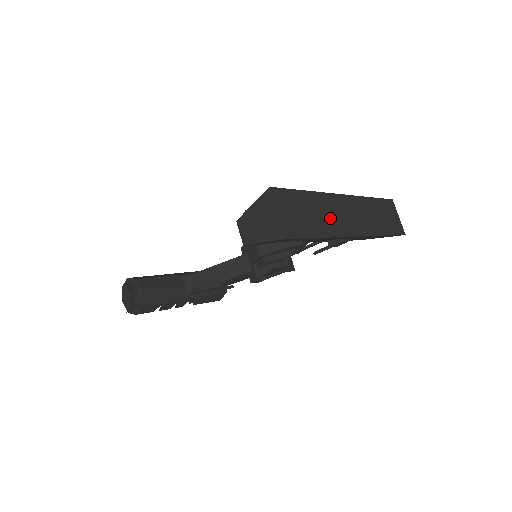
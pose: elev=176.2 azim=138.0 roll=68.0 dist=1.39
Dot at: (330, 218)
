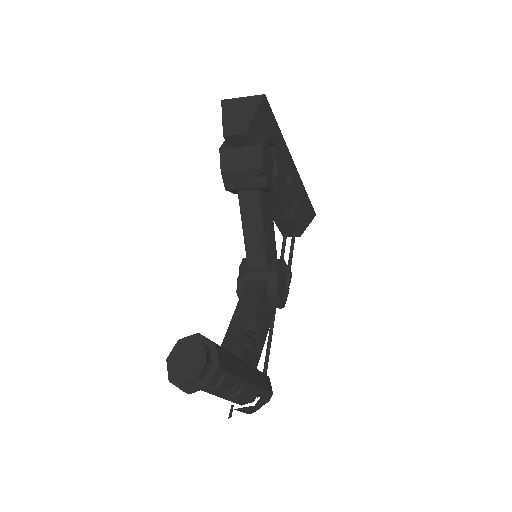
Dot at: occluded
